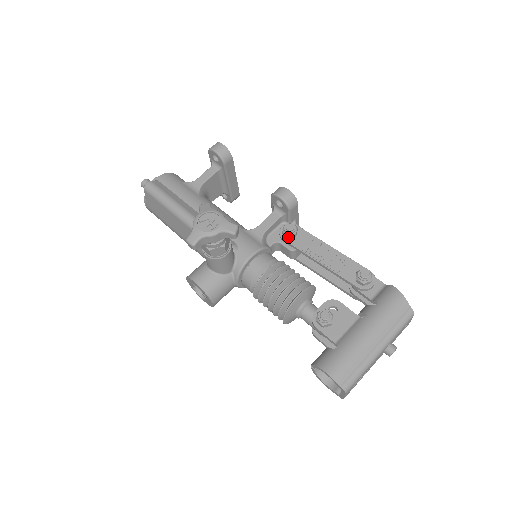
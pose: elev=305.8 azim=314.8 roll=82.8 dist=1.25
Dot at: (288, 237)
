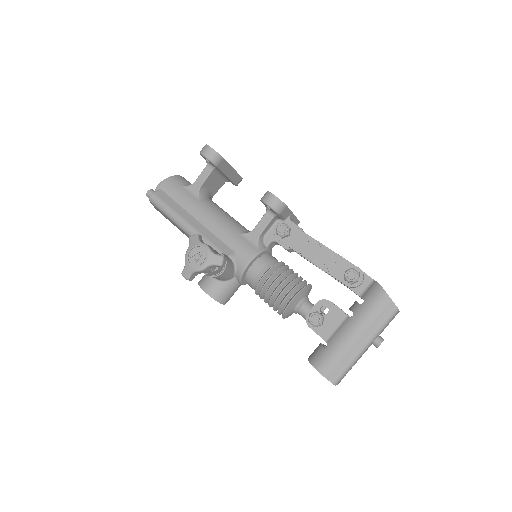
Dot at: (282, 238)
